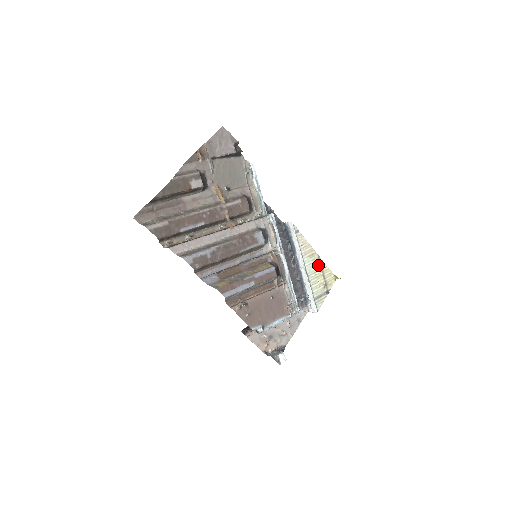
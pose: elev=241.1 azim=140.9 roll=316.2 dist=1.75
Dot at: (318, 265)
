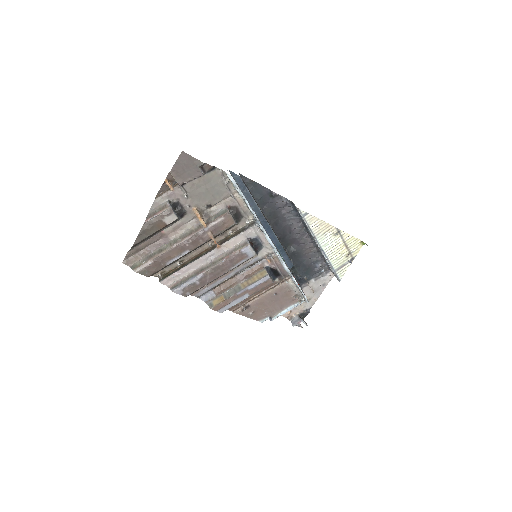
Dot at: (338, 238)
